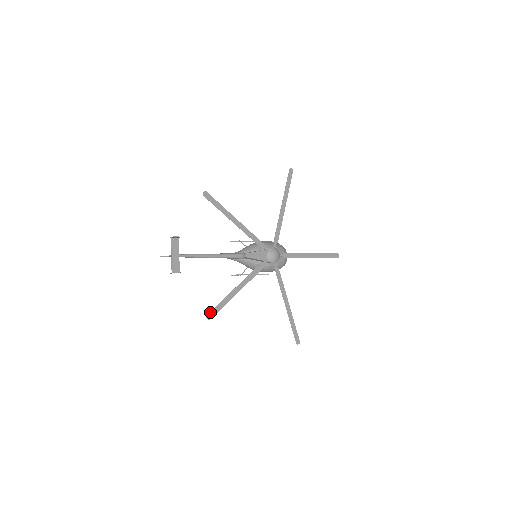
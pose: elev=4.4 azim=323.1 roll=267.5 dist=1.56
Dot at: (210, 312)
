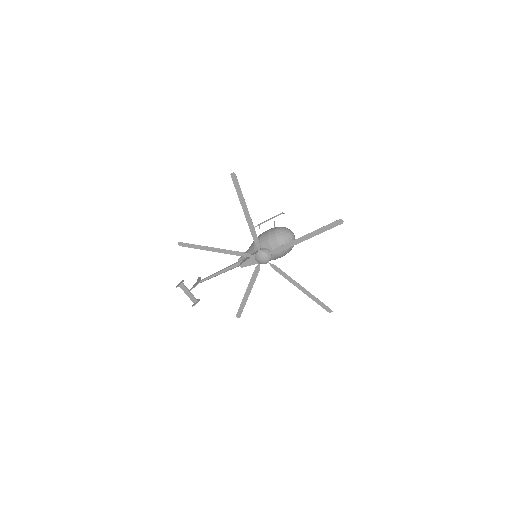
Dot at: (237, 313)
